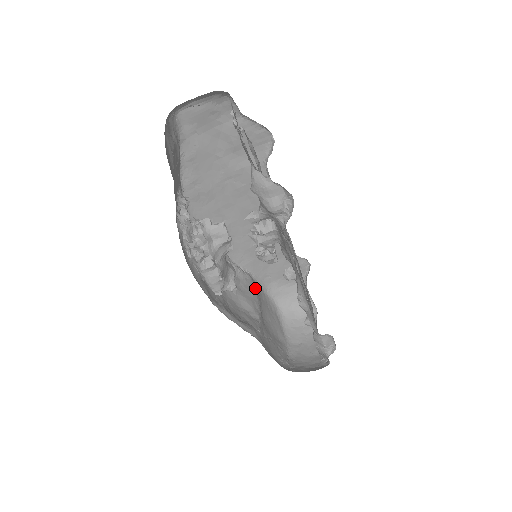
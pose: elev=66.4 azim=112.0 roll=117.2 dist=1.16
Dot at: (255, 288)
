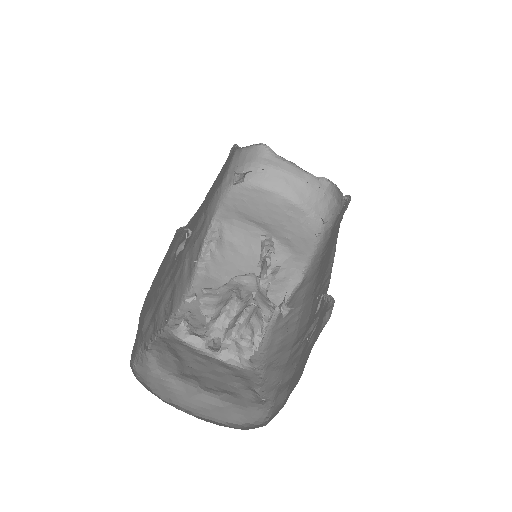
Dot at: (232, 218)
